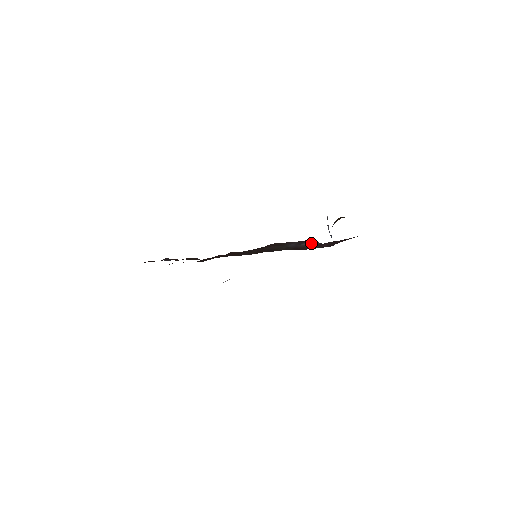
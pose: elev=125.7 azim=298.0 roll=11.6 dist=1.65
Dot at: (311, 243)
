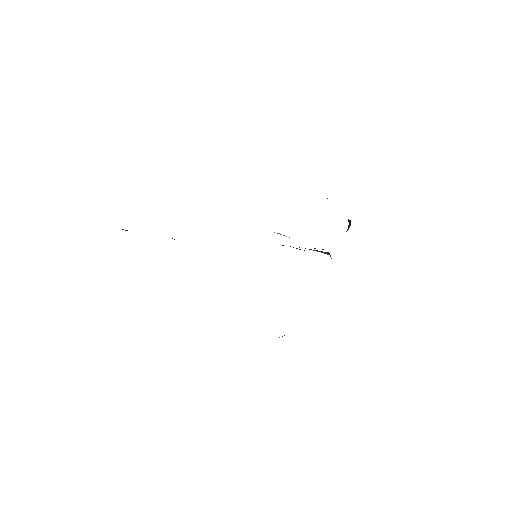
Dot at: (318, 251)
